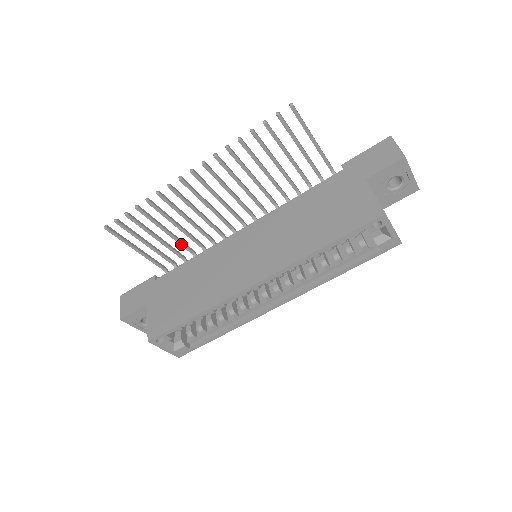
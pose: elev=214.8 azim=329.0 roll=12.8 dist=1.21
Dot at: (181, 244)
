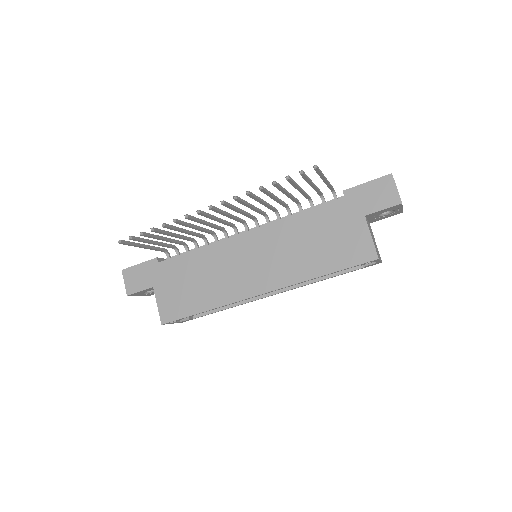
Dot at: (185, 239)
